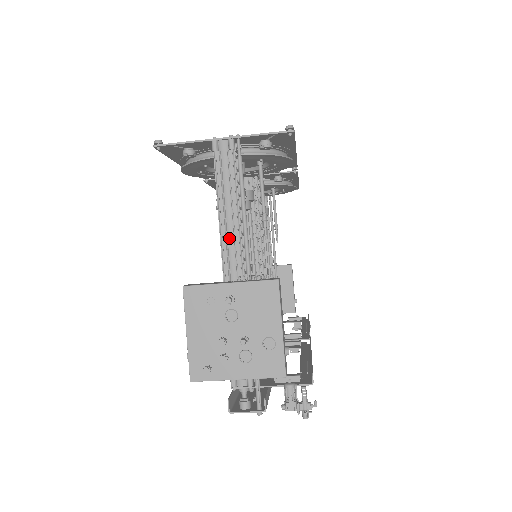
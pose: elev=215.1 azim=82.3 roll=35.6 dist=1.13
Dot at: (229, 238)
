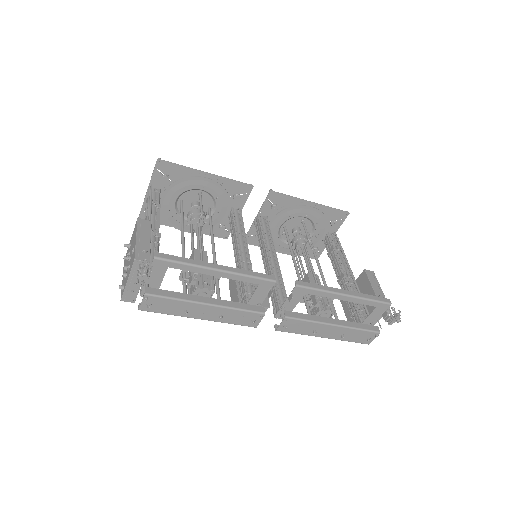
Dot at: occluded
